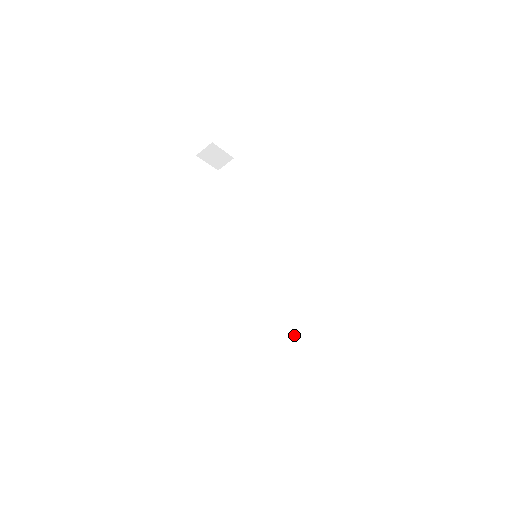
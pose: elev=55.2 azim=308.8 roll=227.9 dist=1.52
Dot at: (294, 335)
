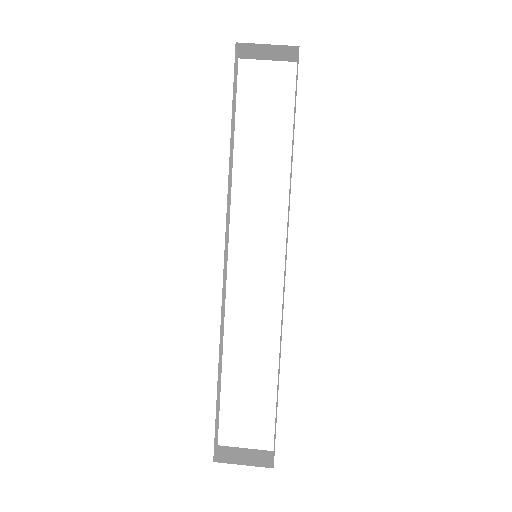
Dot at: (278, 379)
